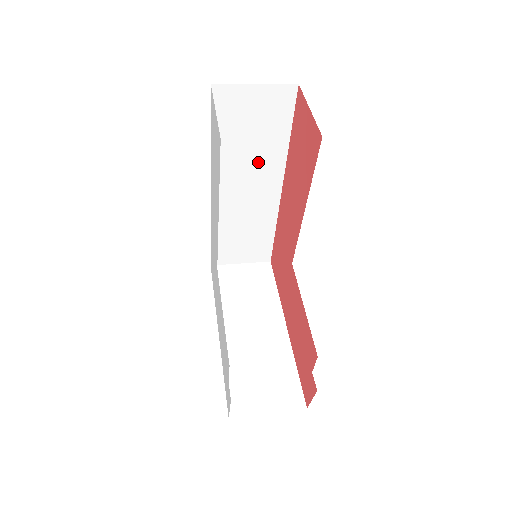
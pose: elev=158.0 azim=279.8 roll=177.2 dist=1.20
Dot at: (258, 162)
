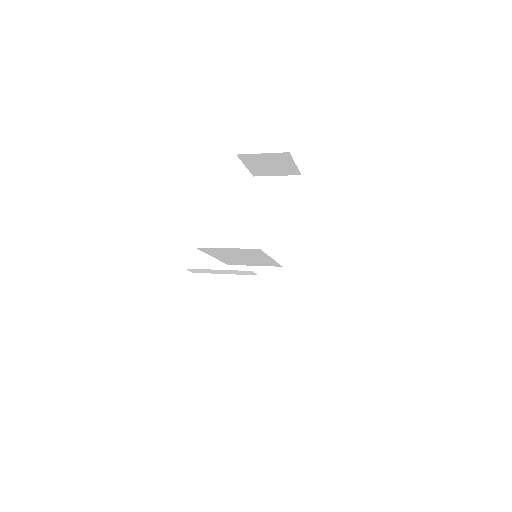
Dot at: (279, 228)
